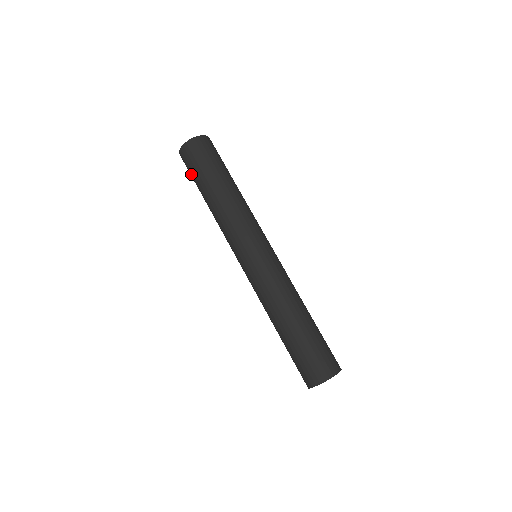
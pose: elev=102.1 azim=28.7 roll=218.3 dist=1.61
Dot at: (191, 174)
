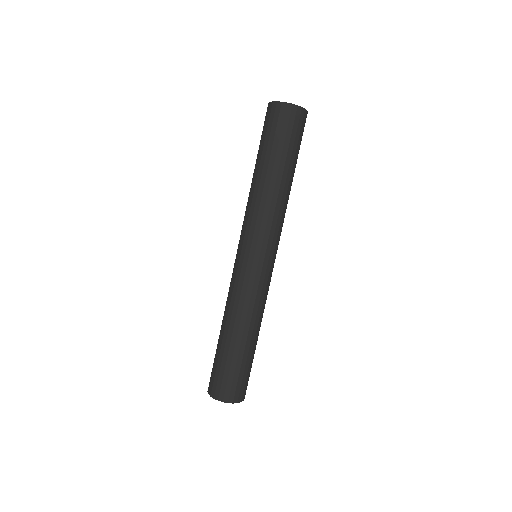
Dot at: occluded
